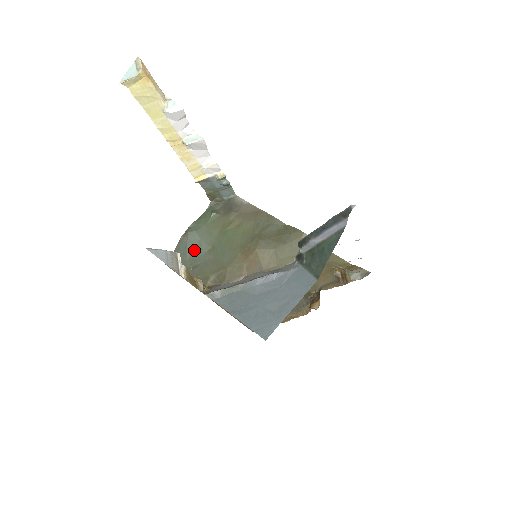
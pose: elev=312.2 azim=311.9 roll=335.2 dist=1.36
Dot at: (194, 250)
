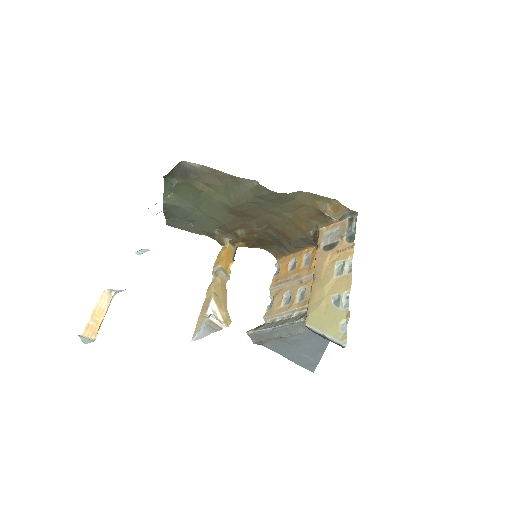
Dot at: (183, 214)
